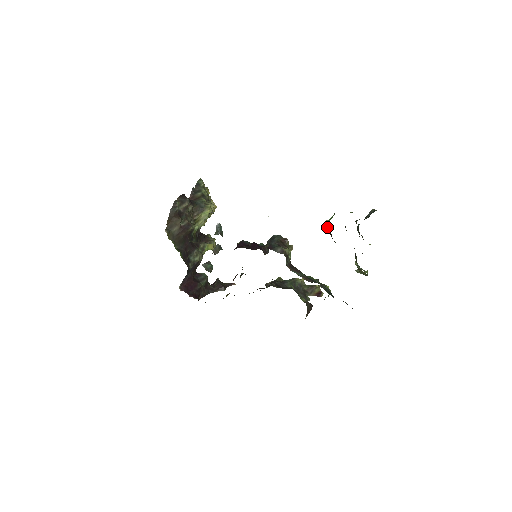
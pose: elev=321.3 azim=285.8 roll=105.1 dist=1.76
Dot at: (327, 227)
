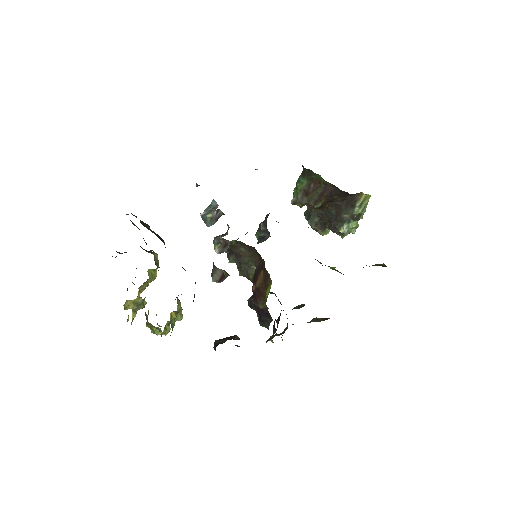
Dot at: (302, 191)
